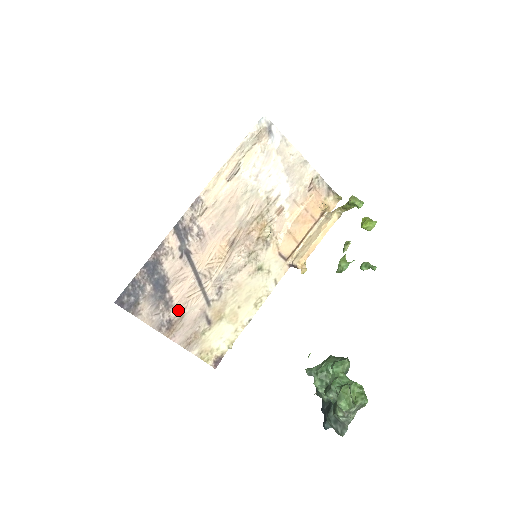
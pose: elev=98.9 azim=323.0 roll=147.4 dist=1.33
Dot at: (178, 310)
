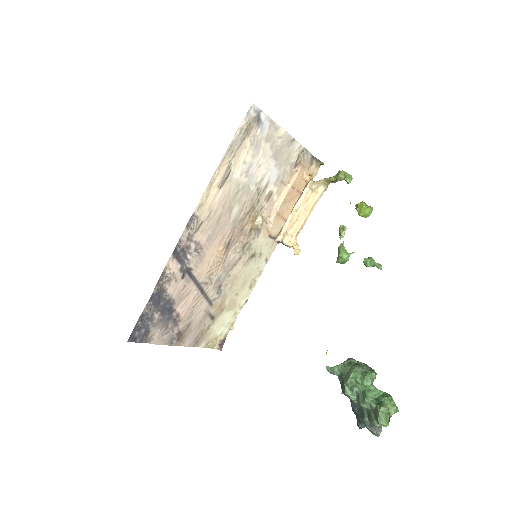
Dot at: (185, 321)
